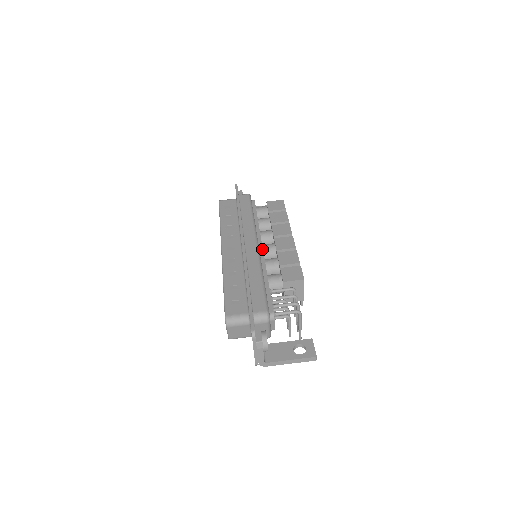
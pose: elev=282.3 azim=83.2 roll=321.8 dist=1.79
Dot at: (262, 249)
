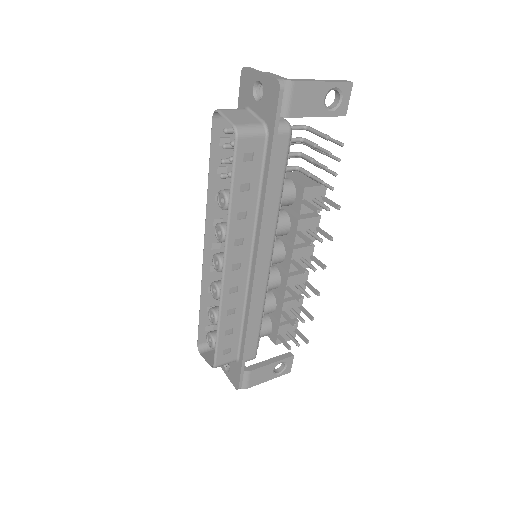
Dot at: occluded
